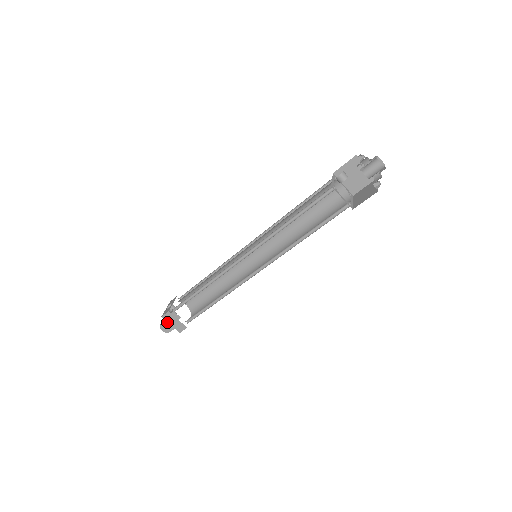
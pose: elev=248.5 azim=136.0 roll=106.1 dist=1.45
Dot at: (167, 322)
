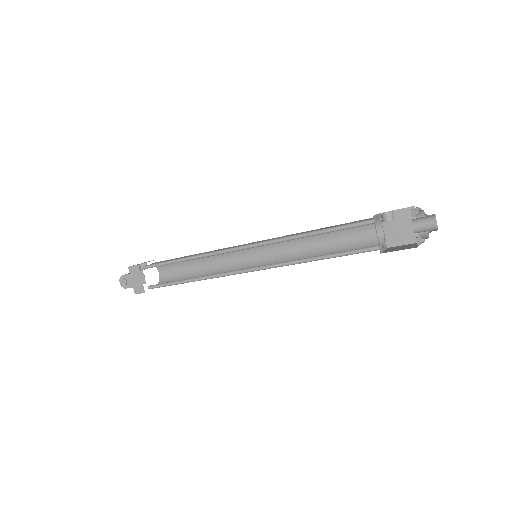
Dot at: (130, 276)
